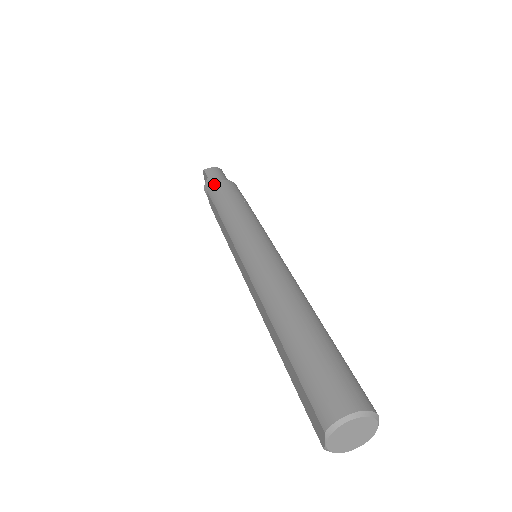
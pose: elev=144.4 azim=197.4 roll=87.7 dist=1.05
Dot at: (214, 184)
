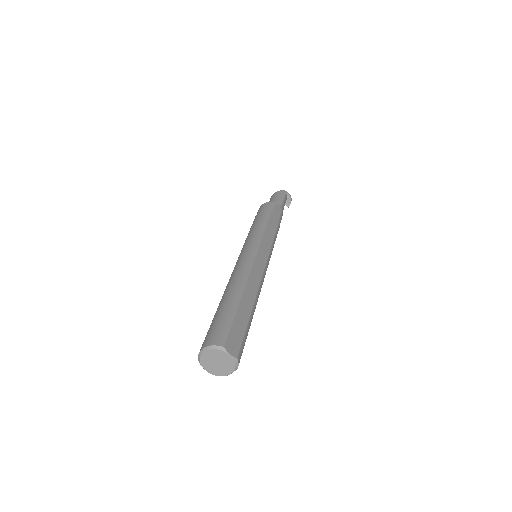
Dot at: occluded
